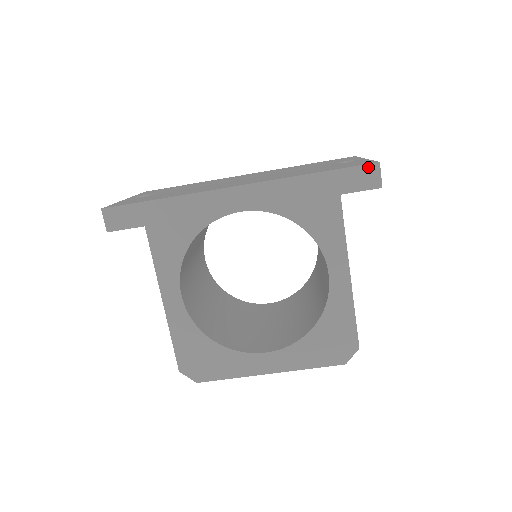
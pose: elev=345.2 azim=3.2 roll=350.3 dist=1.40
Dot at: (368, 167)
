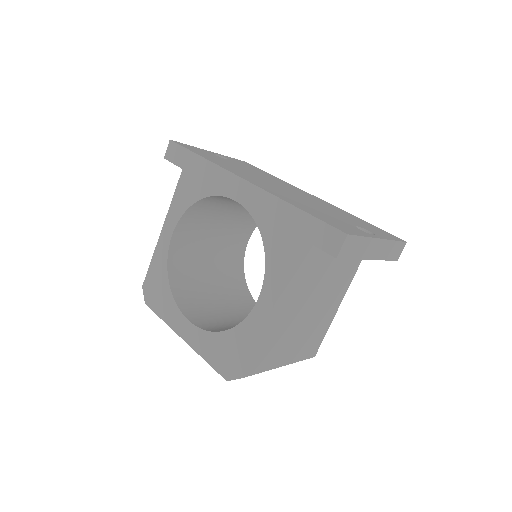
Dot at: (336, 232)
